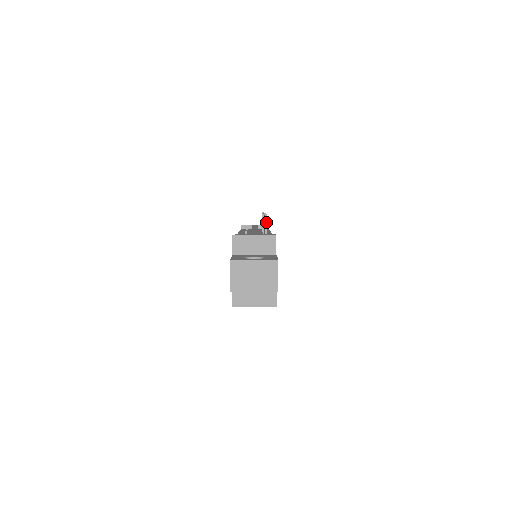
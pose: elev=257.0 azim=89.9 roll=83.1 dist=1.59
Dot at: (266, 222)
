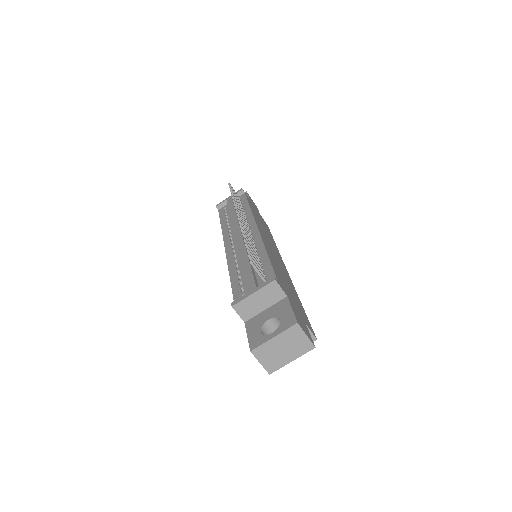
Dot at: (255, 268)
